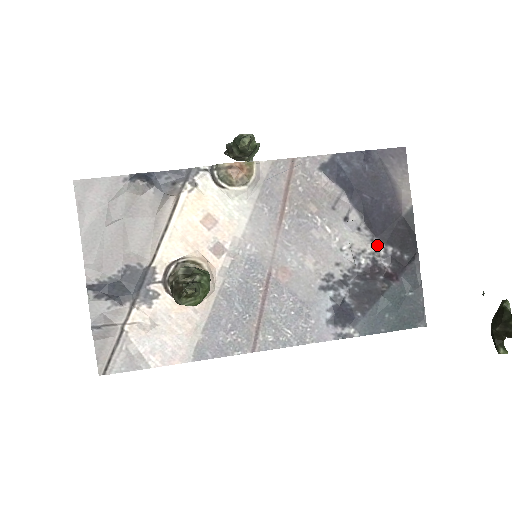
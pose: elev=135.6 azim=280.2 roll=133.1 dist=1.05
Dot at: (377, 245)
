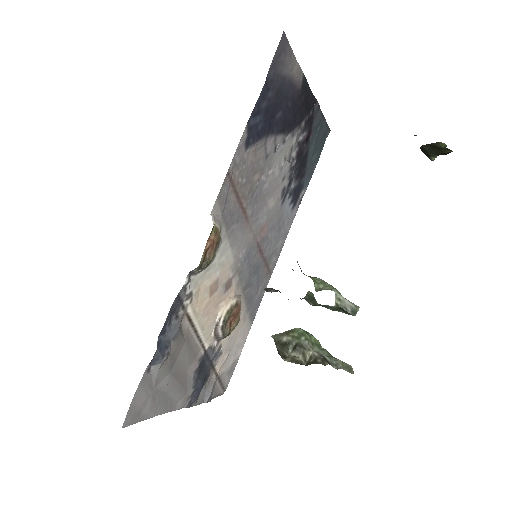
Dot at: (296, 133)
